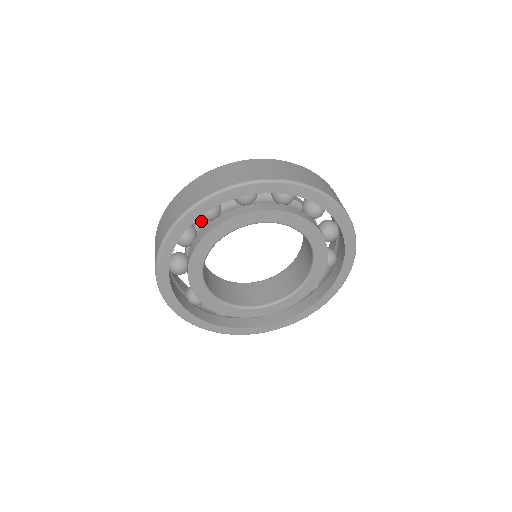
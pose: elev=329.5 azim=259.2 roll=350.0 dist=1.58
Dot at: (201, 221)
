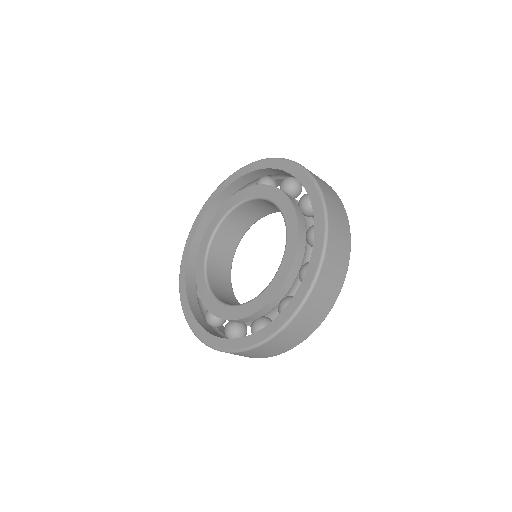
Dot at: occluded
